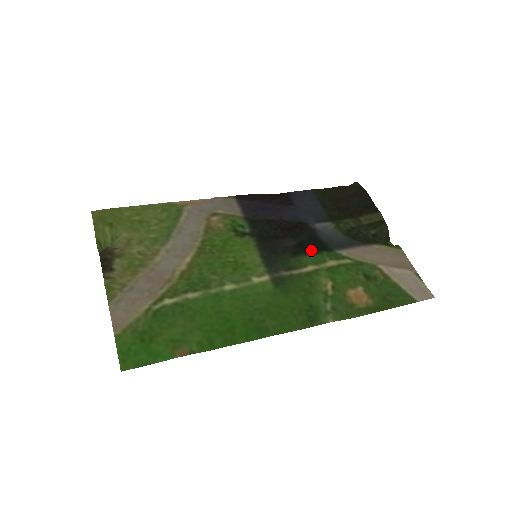
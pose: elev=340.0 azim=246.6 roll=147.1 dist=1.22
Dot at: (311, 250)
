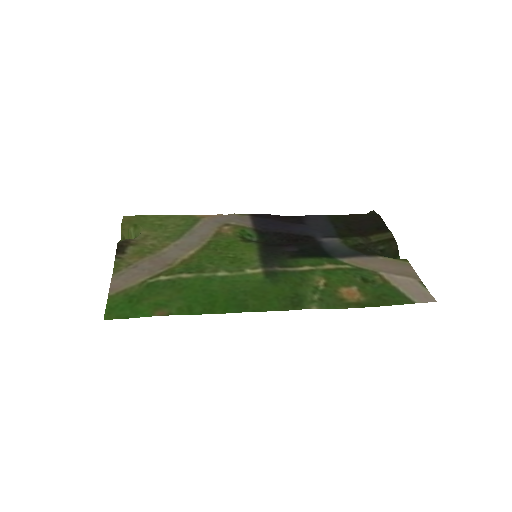
Dot at: (311, 255)
